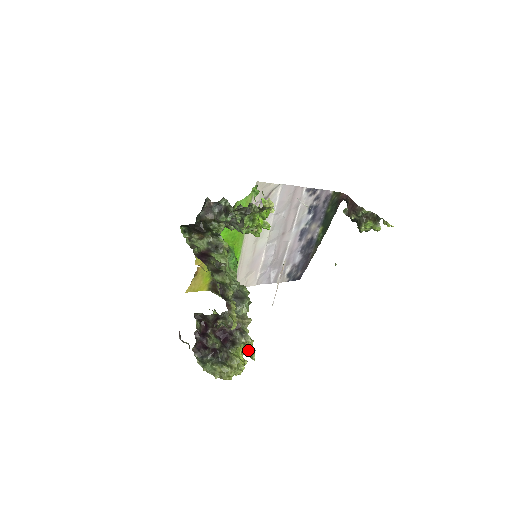
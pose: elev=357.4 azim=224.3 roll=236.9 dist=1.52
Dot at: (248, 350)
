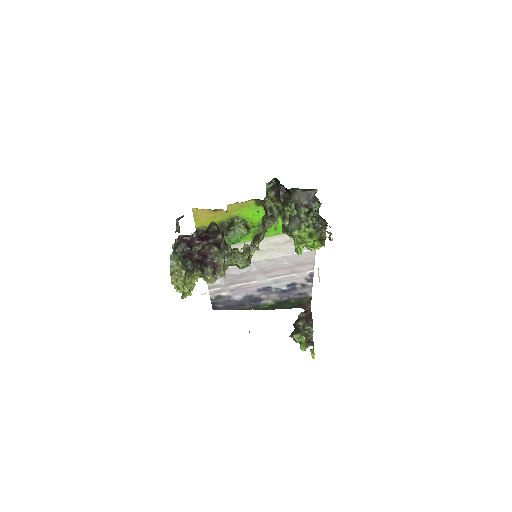
Dot at: occluded
